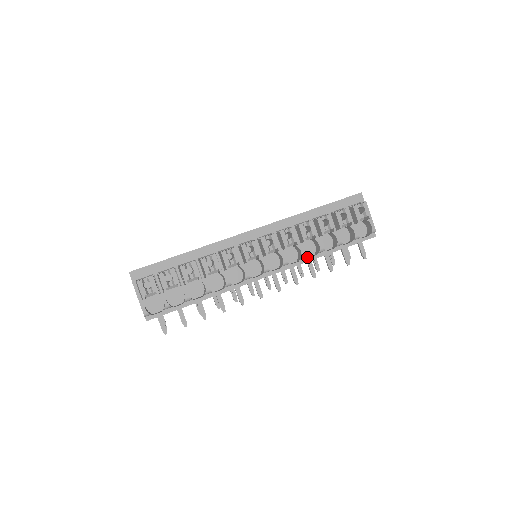
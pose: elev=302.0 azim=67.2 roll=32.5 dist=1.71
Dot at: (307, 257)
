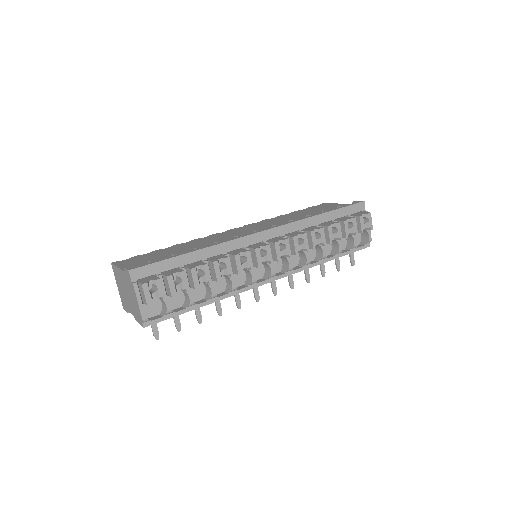
Dot at: (310, 263)
